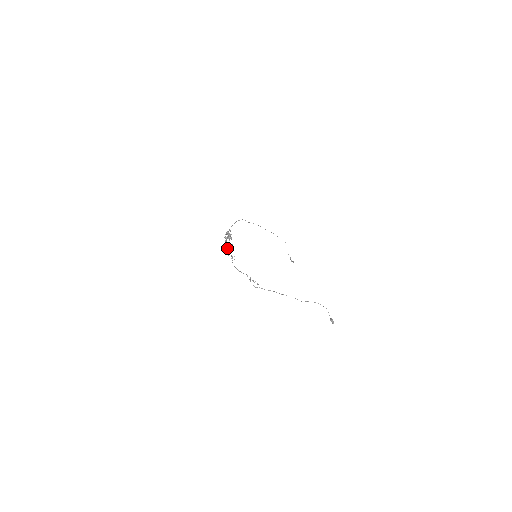
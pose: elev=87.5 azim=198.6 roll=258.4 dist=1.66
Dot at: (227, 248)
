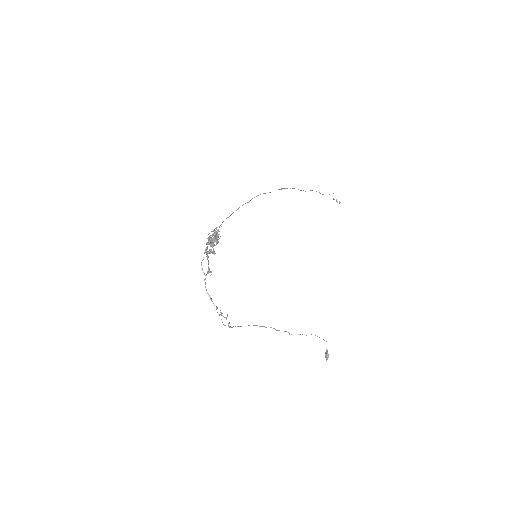
Dot at: (207, 253)
